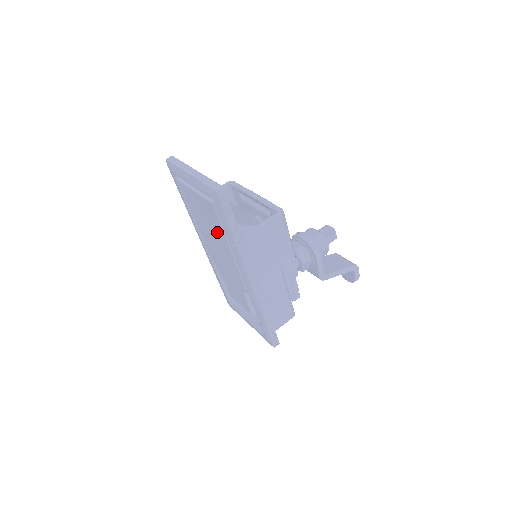
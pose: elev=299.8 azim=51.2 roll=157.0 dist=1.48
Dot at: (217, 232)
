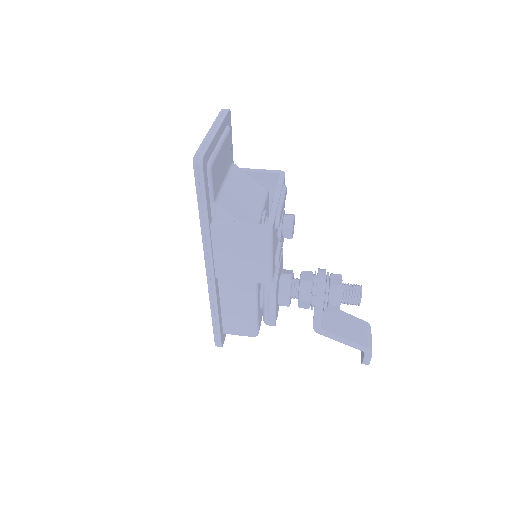
Dot at: occluded
